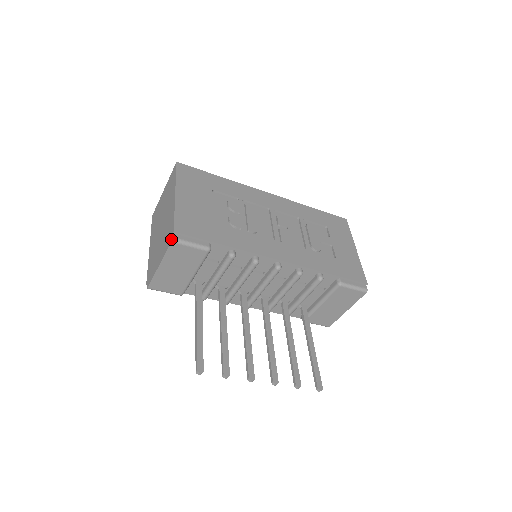
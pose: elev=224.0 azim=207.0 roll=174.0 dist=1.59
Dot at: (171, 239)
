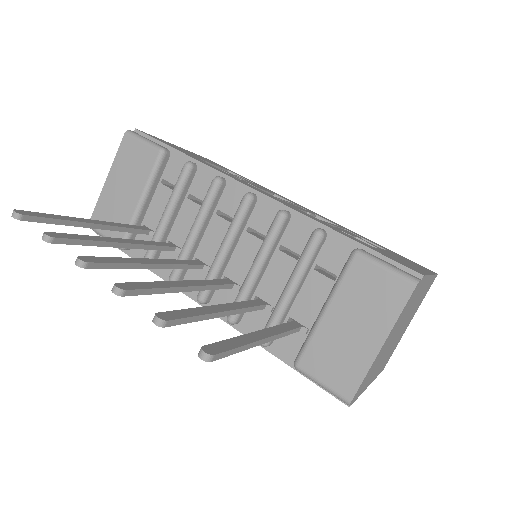
Dot at: (128, 133)
